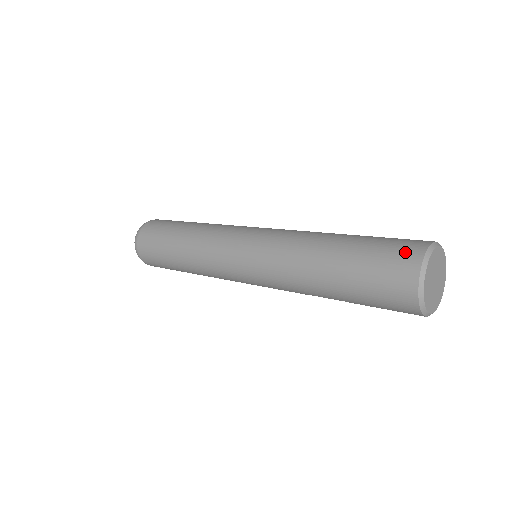
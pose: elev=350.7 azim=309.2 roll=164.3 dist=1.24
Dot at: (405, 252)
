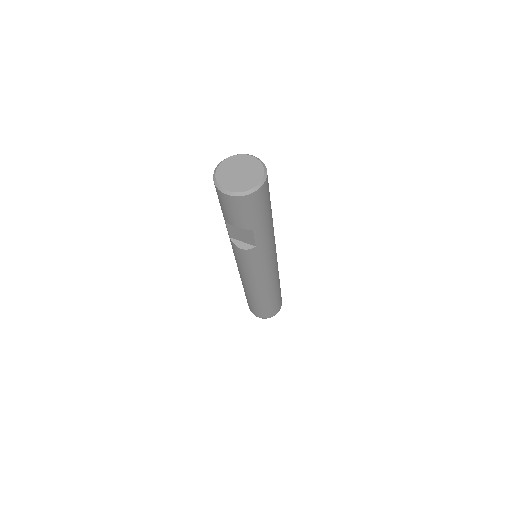
Dot at: occluded
